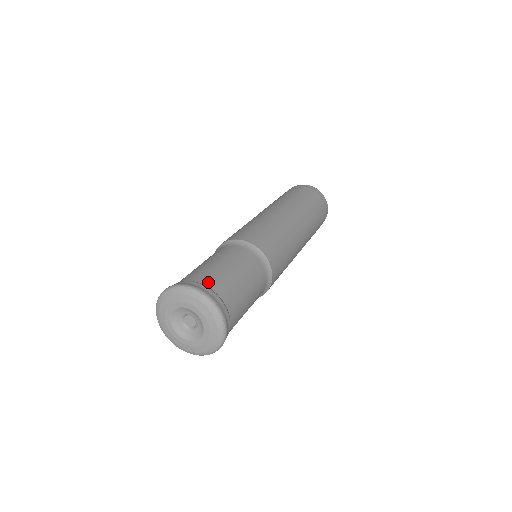
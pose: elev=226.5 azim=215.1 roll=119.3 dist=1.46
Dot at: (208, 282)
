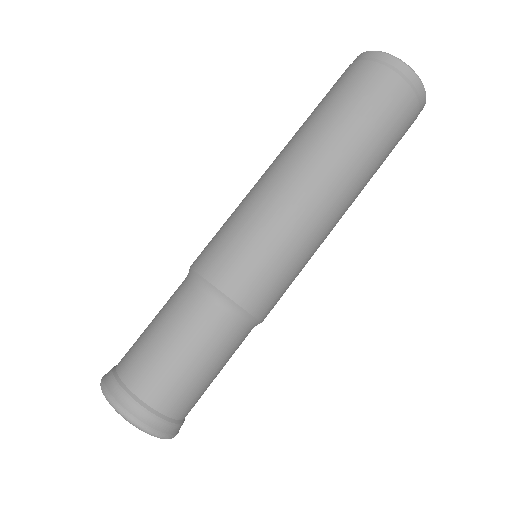
Dot at: (128, 376)
